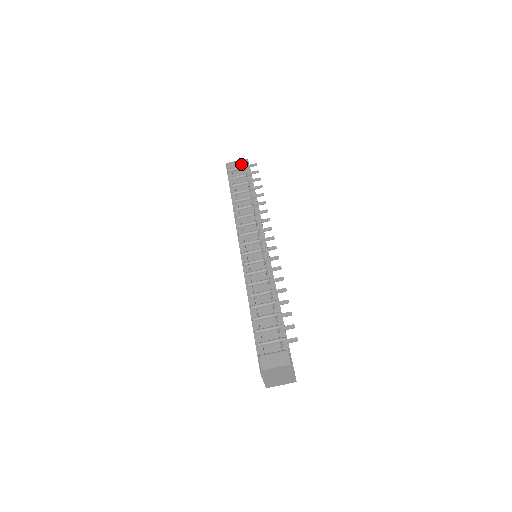
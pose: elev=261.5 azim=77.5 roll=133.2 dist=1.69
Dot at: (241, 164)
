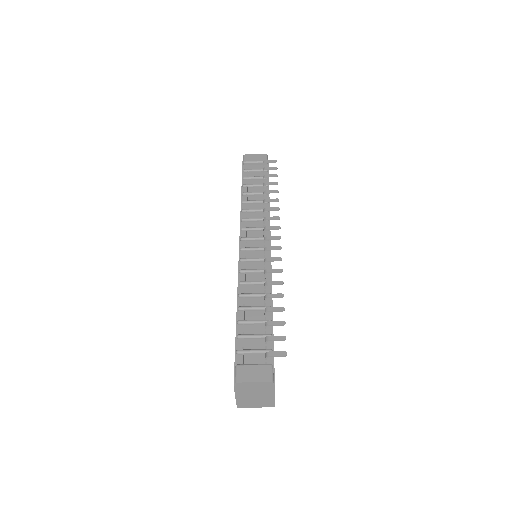
Dot at: (259, 158)
